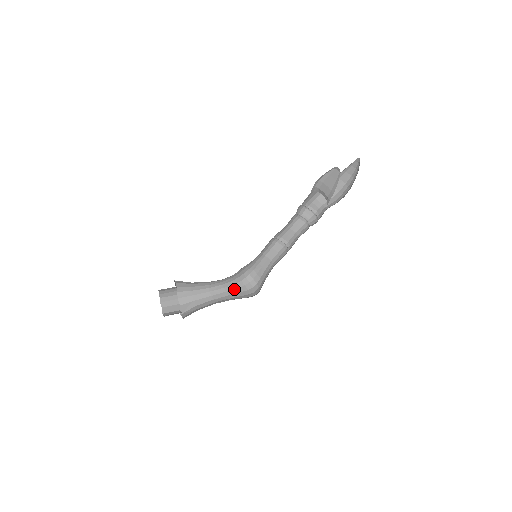
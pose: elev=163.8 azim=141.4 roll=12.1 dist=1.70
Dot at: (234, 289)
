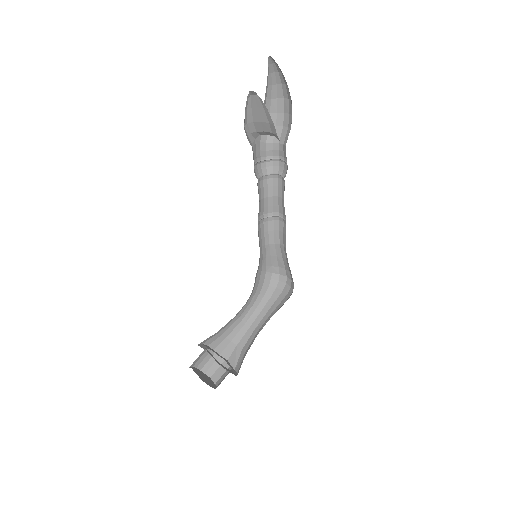
Dot at: (268, 301)
